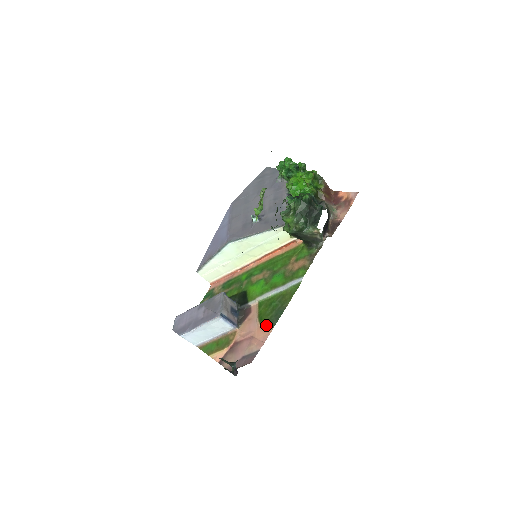
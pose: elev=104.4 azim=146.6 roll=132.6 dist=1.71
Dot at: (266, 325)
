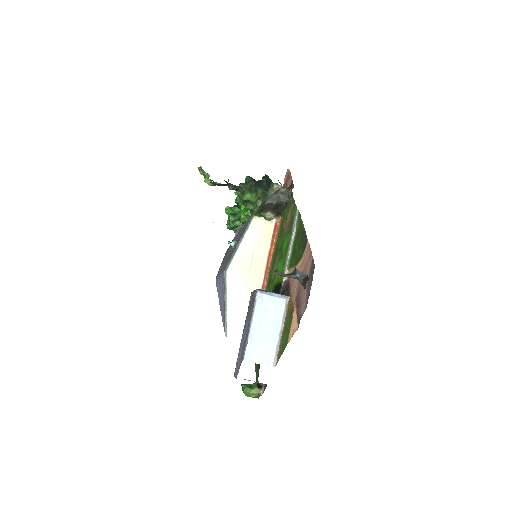
Dot at: (303, 252)
